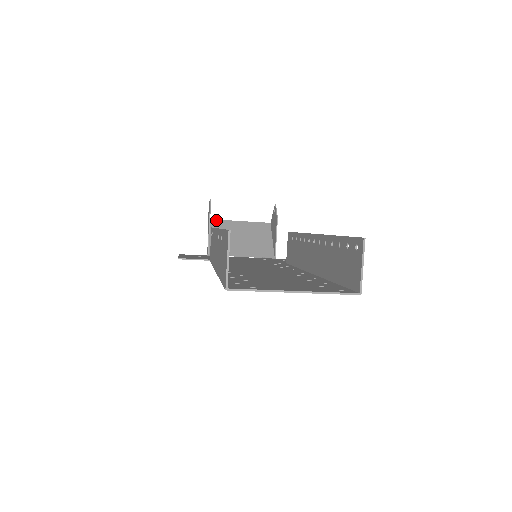
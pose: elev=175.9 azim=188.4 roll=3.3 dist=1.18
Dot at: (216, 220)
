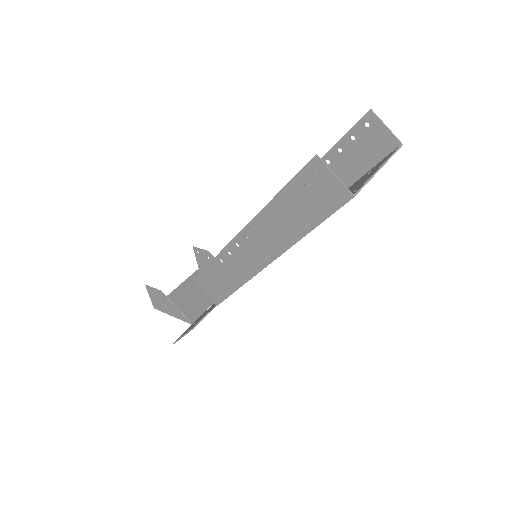
Dot at: occluded
